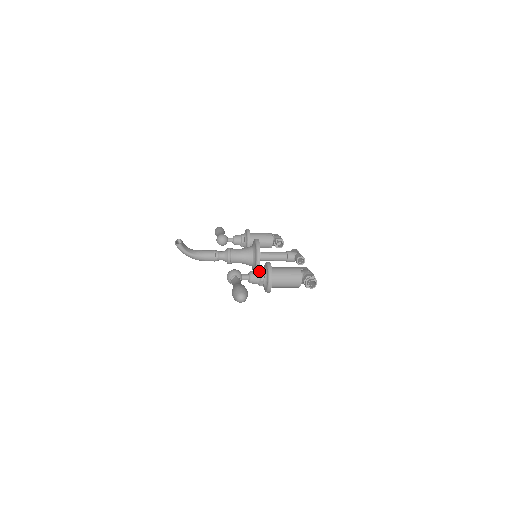
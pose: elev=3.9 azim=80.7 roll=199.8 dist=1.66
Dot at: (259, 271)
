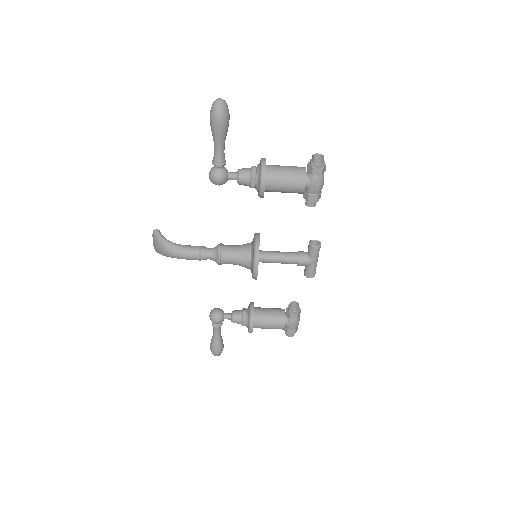
Dot at: occluded
